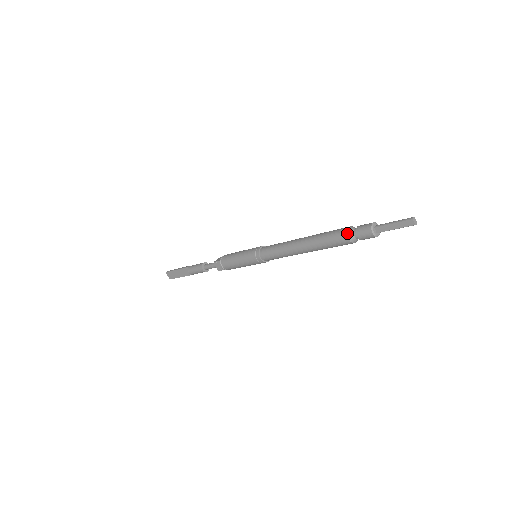
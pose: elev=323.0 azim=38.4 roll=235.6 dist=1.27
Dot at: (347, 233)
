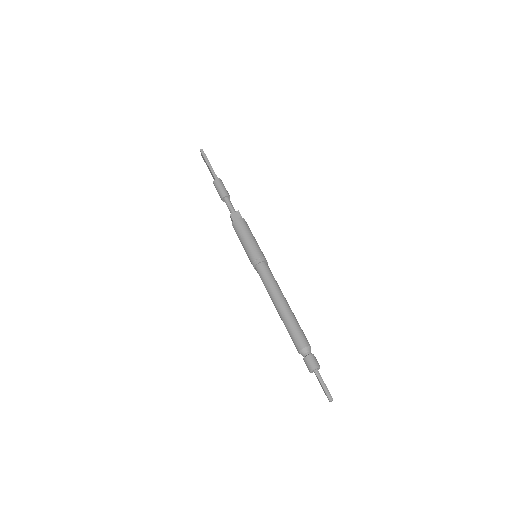
Dot at: (300, 351)
